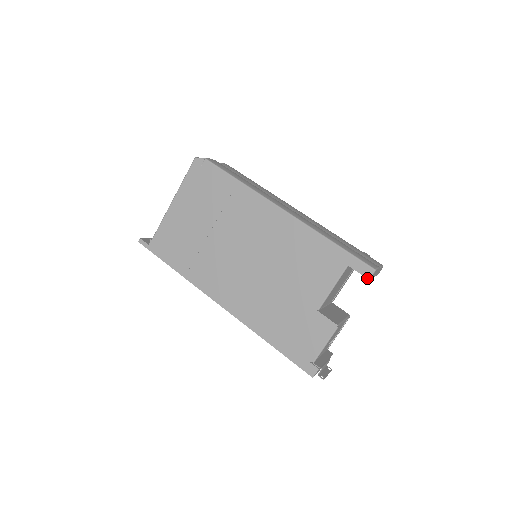
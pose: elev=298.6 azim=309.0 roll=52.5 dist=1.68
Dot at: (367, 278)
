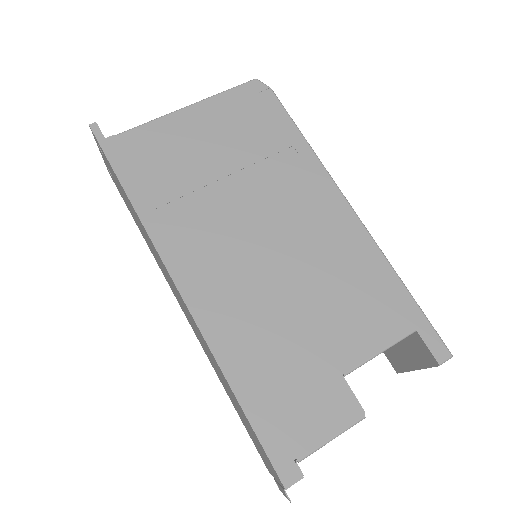
Dot at: (438, 362)
